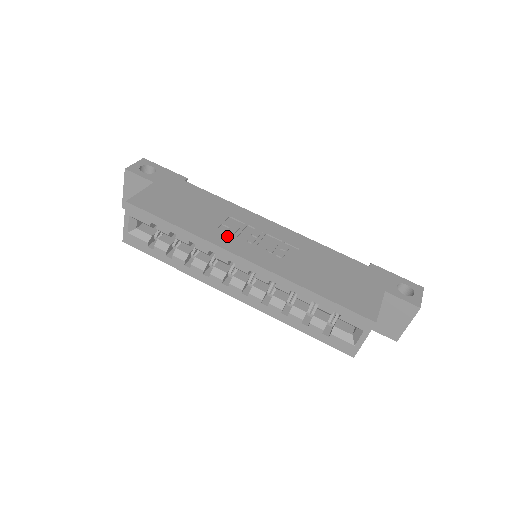
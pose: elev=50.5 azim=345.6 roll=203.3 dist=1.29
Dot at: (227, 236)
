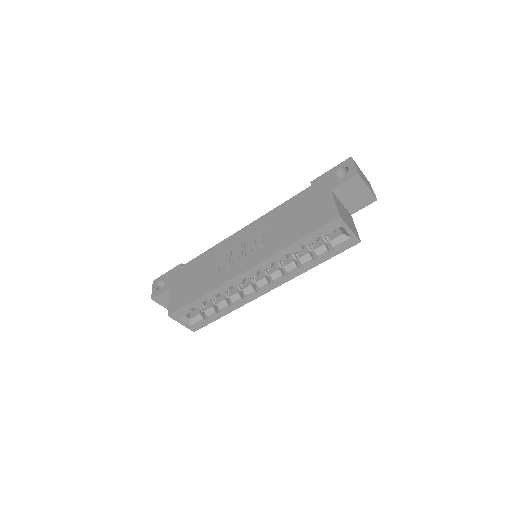
Dot at: (227, 270)
